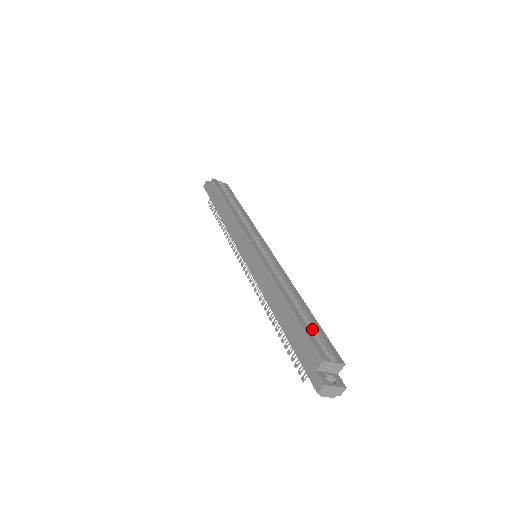
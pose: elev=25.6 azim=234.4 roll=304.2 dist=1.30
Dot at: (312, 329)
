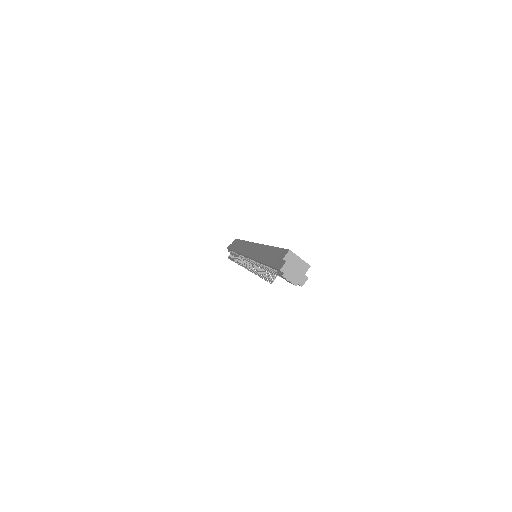
Dot at: occluded
